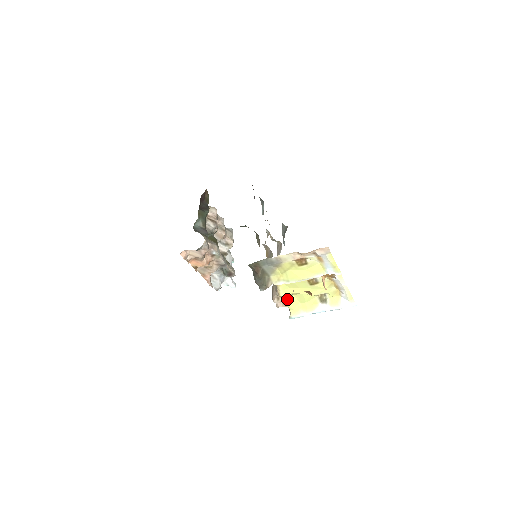
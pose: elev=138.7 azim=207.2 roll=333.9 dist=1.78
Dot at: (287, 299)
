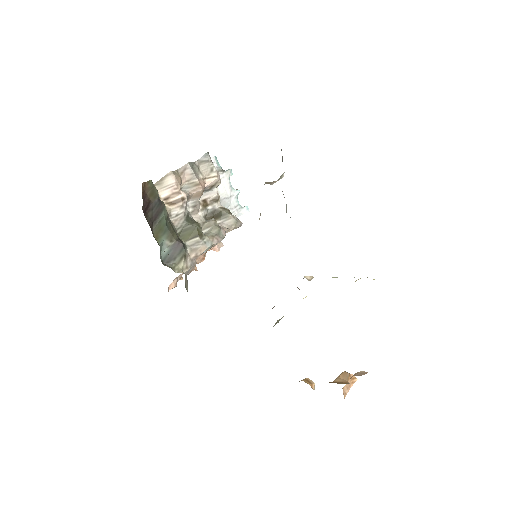
Dot at: occluded
